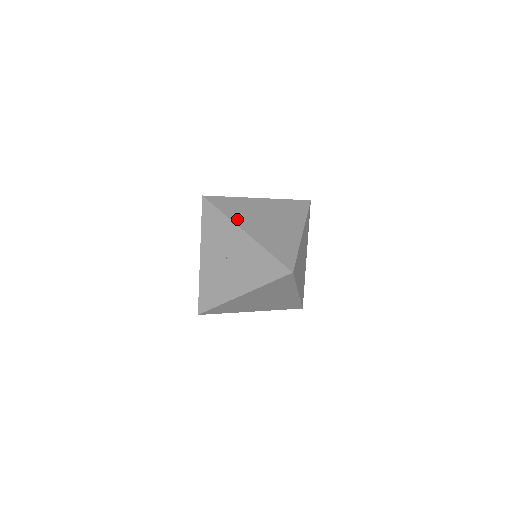
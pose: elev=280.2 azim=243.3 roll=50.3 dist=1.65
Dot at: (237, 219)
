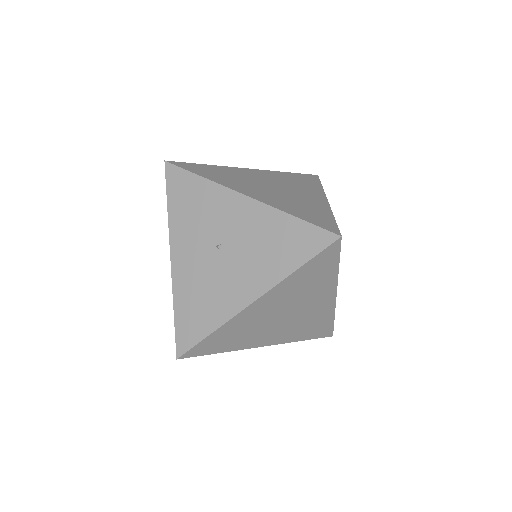
Dot at: (226, 183)
